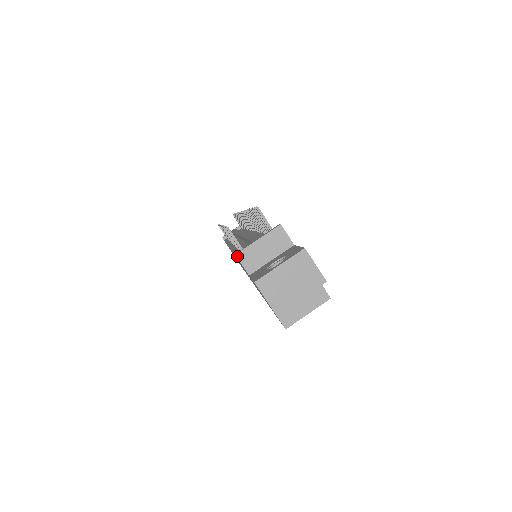
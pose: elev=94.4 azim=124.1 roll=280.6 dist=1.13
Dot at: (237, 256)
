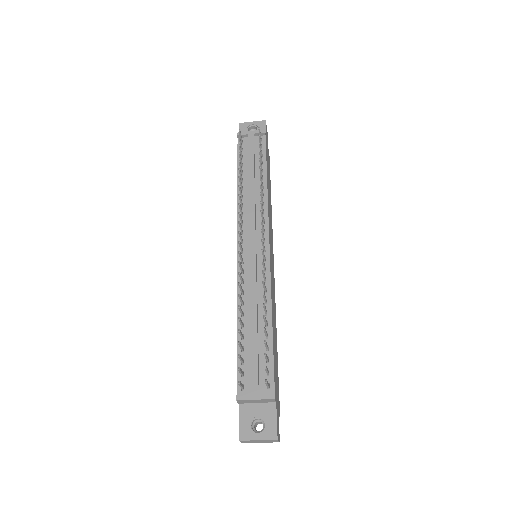
Dot at: (237, 401)
